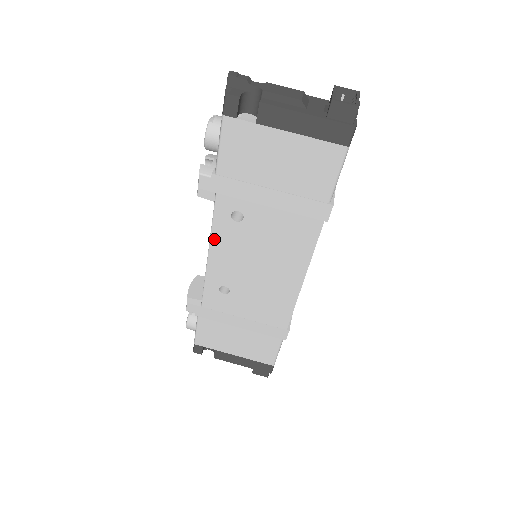
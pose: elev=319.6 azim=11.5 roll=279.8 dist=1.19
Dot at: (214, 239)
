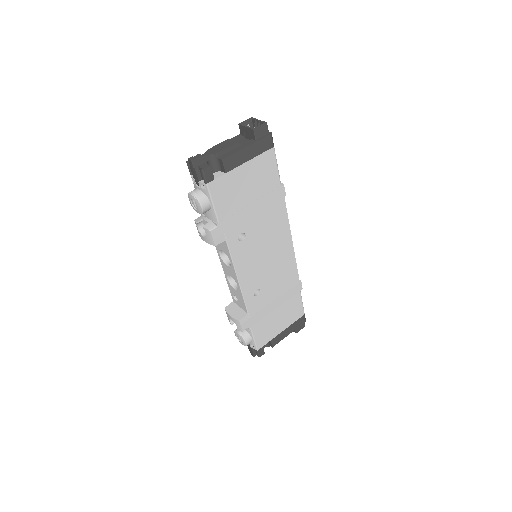
Dot at: (236, 264)
